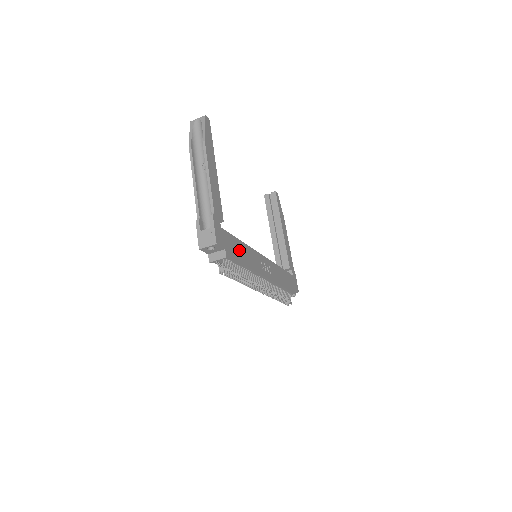
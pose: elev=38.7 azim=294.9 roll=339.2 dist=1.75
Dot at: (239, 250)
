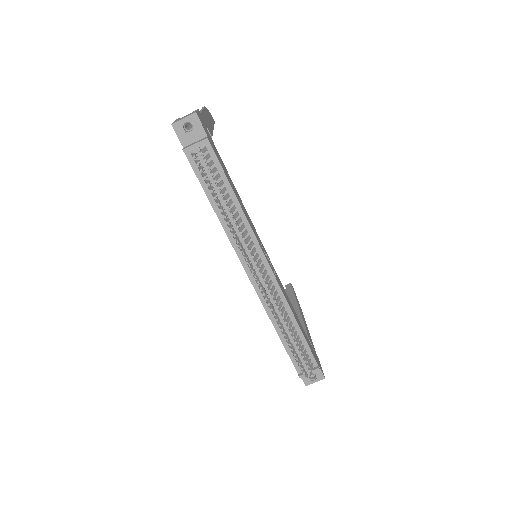
Dot at: (229, 178)
